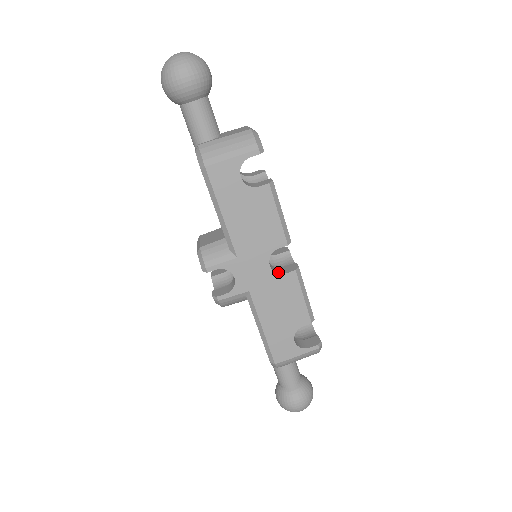
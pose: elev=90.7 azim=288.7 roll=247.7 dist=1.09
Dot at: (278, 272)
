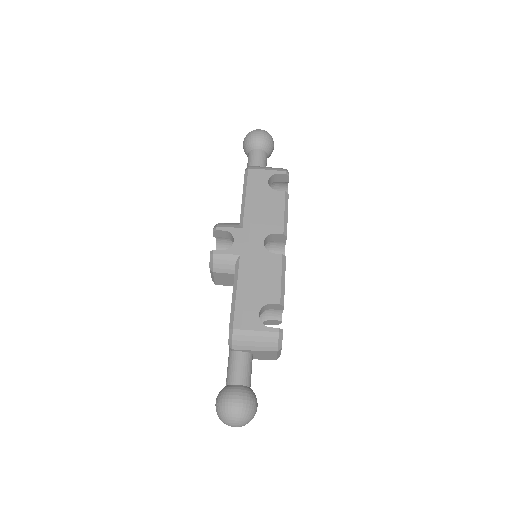
Dot at: (268, 252)
